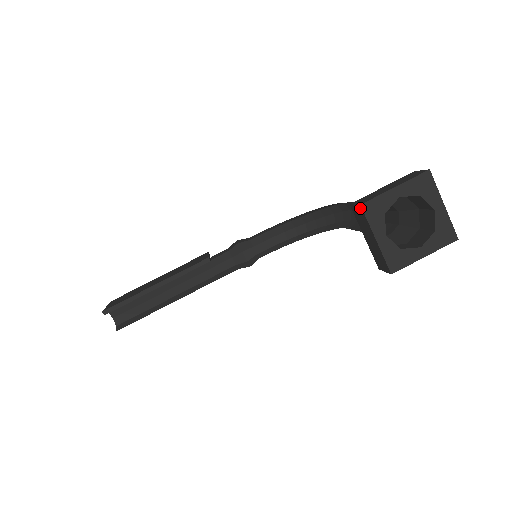
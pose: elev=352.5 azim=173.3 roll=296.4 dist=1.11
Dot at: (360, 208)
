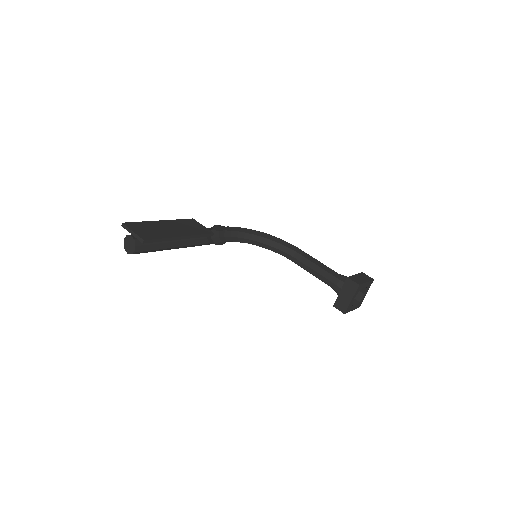
Dot at: (357, 285)
